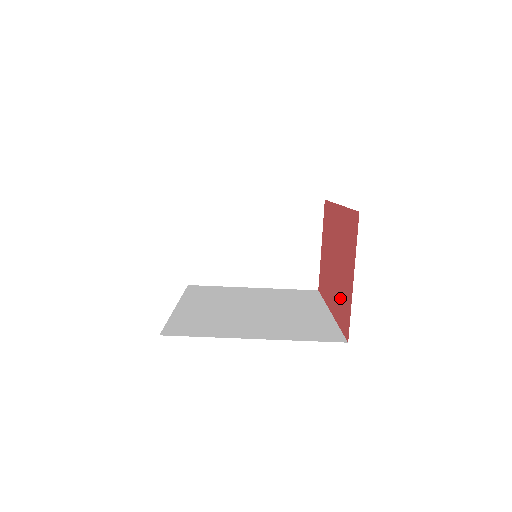
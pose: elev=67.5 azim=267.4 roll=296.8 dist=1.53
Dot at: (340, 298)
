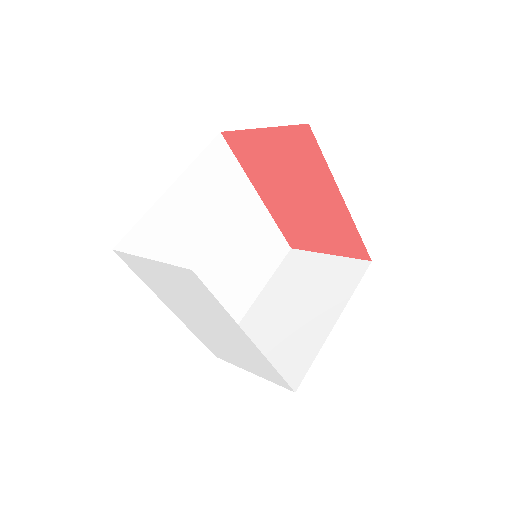
Dot at: (304, 166)
